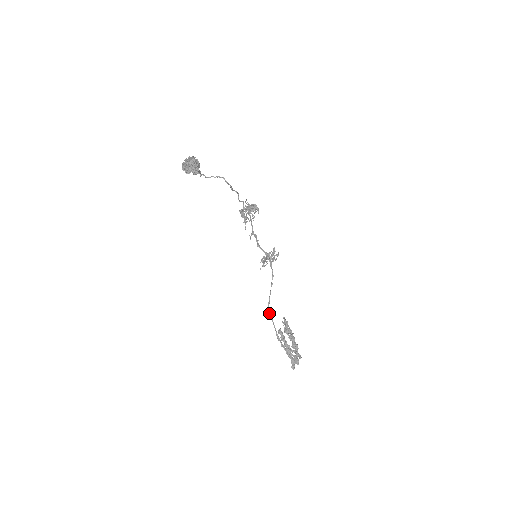
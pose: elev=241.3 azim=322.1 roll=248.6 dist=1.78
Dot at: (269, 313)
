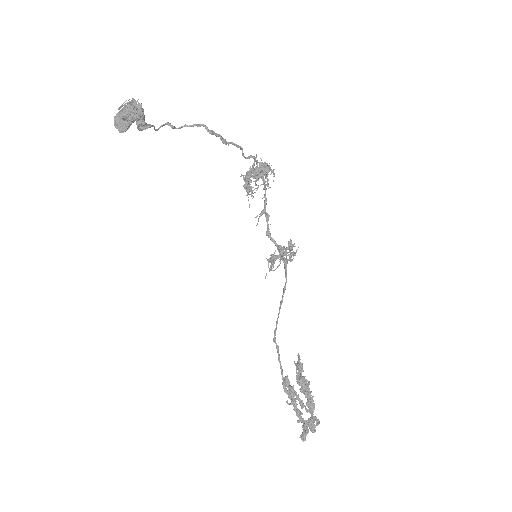
Dot at: occluded
